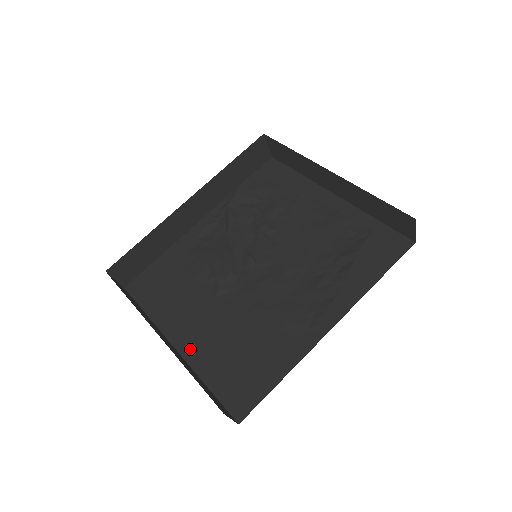
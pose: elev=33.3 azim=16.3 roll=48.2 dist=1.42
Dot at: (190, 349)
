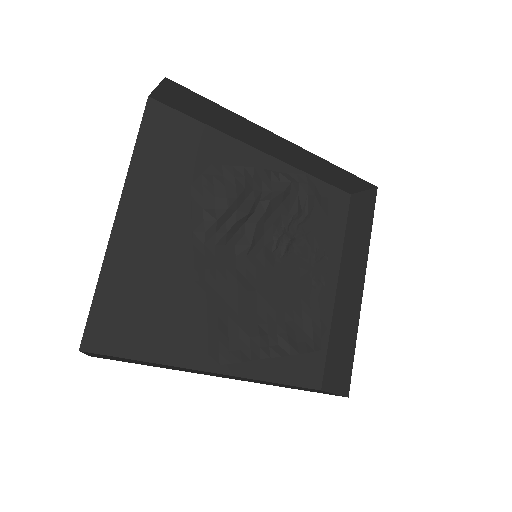
Dot at: (124, 238)
